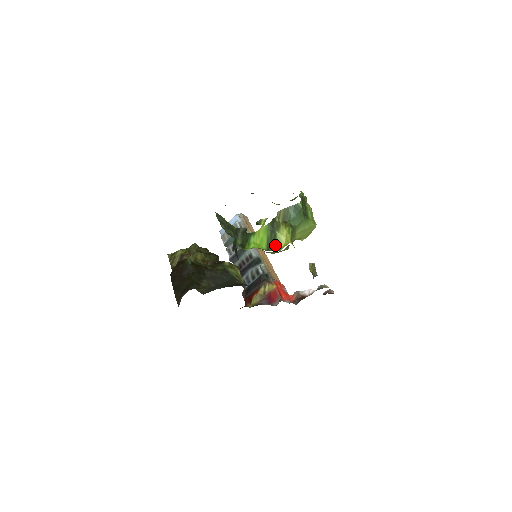
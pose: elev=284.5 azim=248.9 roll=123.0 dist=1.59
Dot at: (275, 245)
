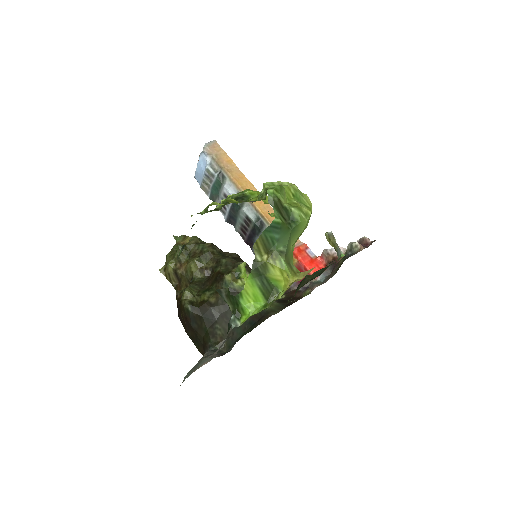
Dot at: (274, 289)
